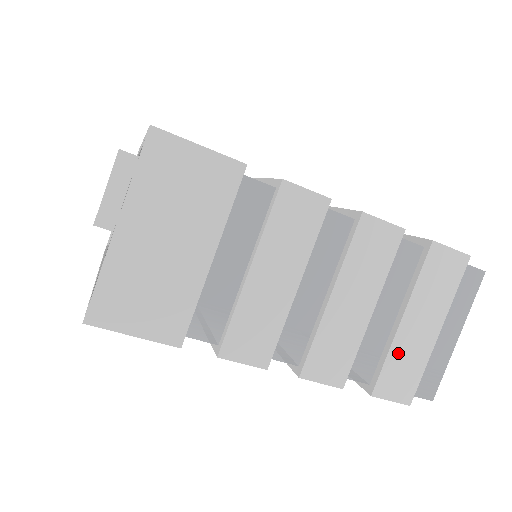
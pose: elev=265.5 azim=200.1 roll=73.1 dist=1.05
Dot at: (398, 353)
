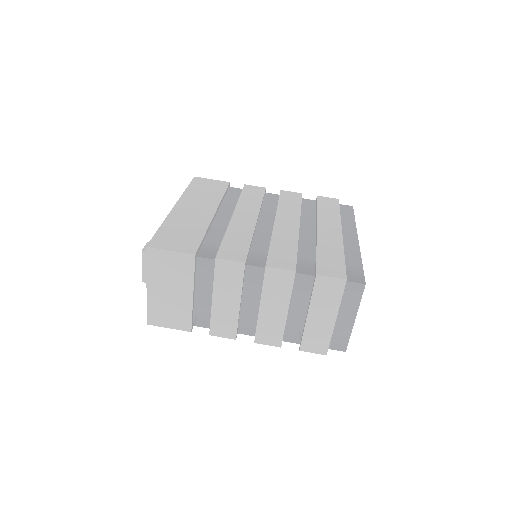
Dot at: (310, 331)
